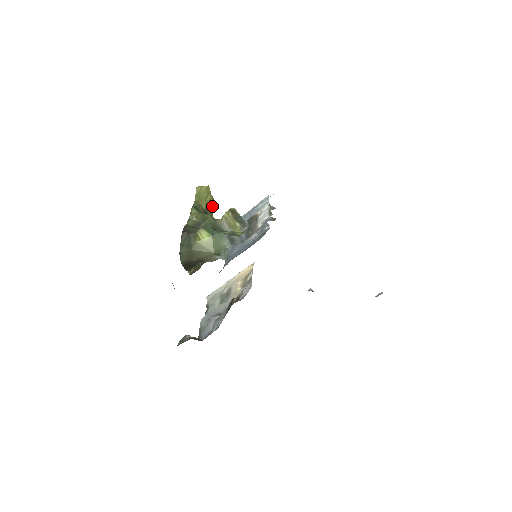
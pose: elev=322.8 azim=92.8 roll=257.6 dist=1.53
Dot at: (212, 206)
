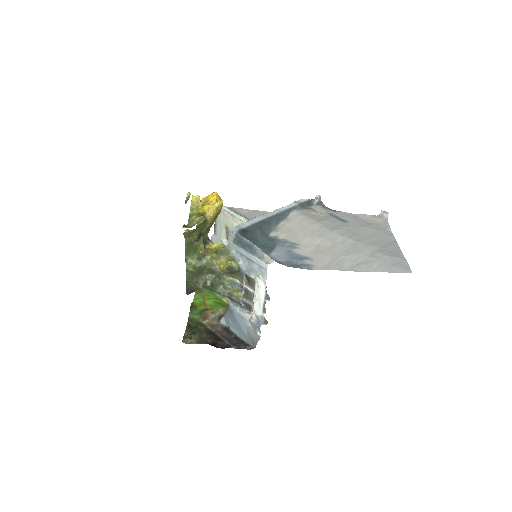
Dot at: (204, 223)
